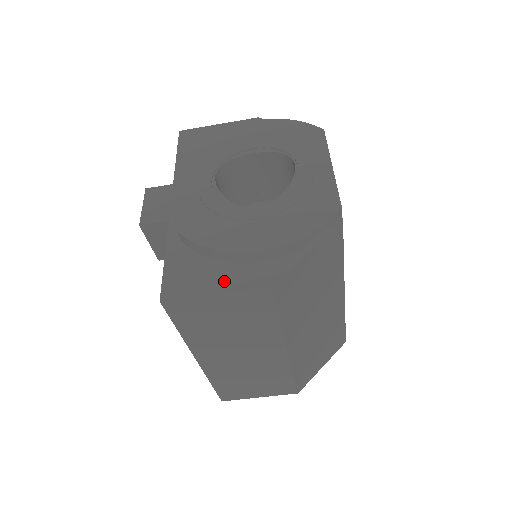
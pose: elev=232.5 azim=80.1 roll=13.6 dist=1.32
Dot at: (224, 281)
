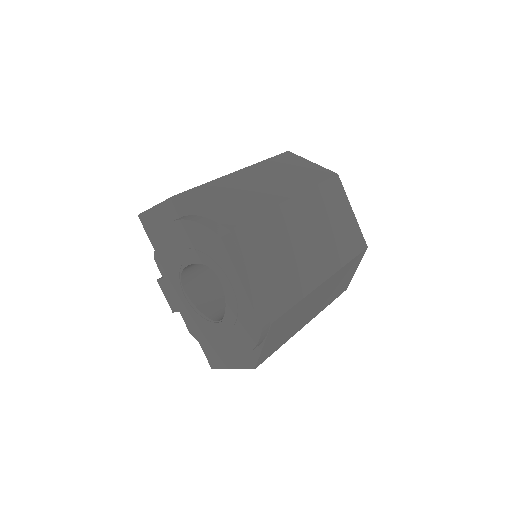
Dot at: (231, 361)
